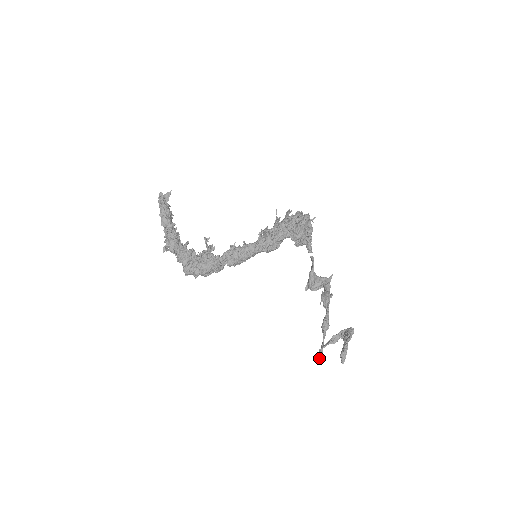
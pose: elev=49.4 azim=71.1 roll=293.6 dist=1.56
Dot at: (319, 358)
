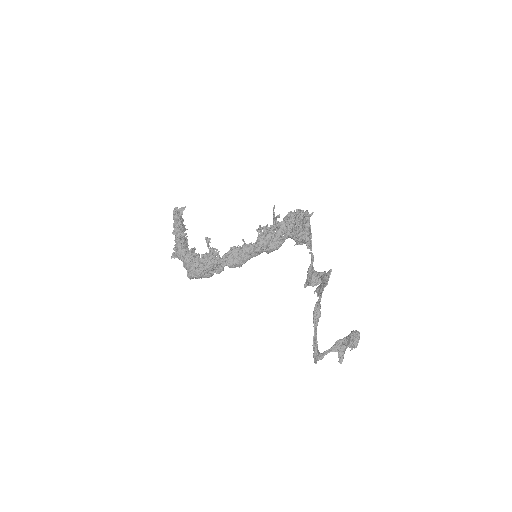
Dot at: (314, 356)
